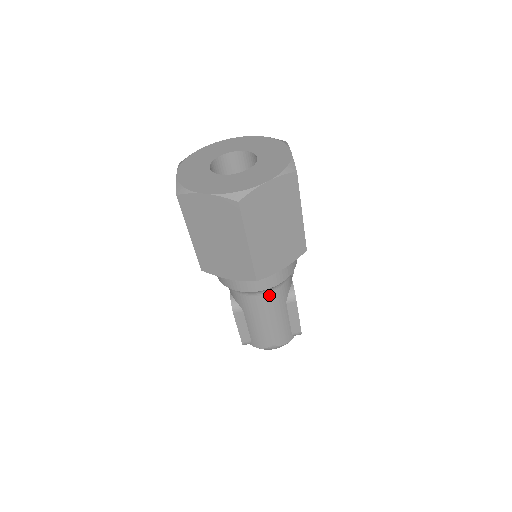
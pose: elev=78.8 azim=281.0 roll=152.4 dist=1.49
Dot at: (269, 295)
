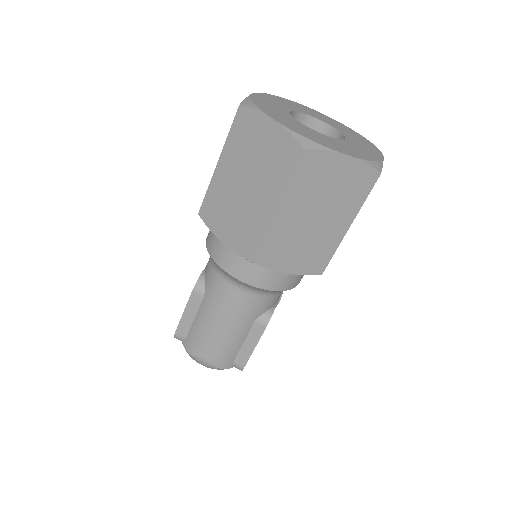
Dot at: (246, 296)
